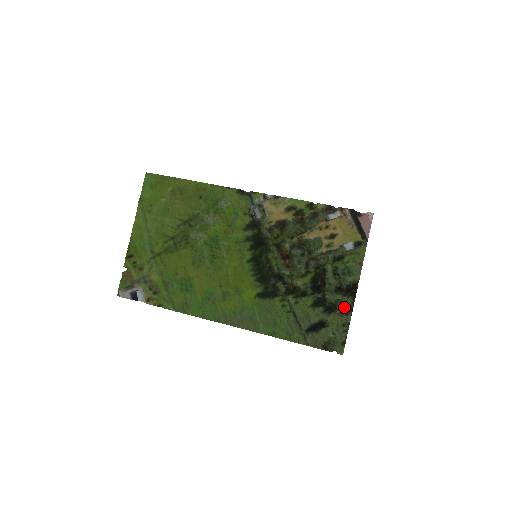
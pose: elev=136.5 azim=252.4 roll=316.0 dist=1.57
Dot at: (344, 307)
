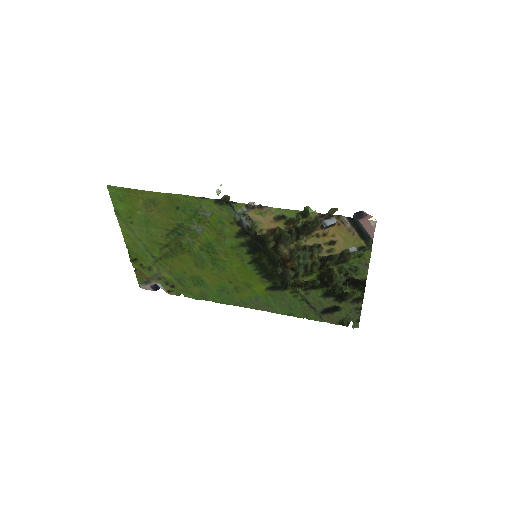
Dot at: (354, 298)
